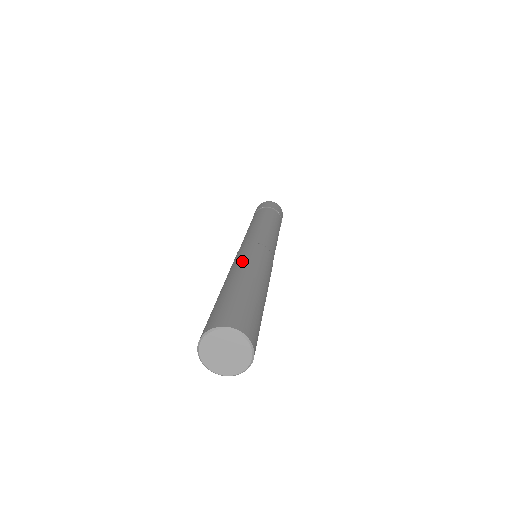
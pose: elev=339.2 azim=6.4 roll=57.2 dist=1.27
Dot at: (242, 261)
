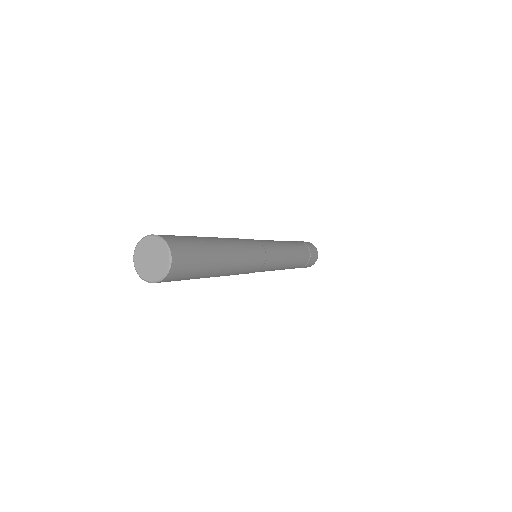
Dot at: occluded
